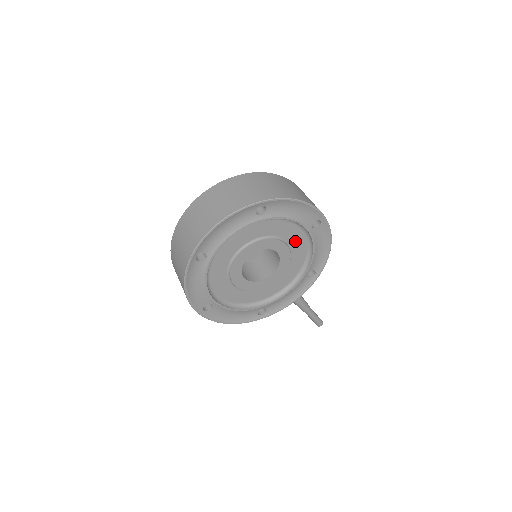
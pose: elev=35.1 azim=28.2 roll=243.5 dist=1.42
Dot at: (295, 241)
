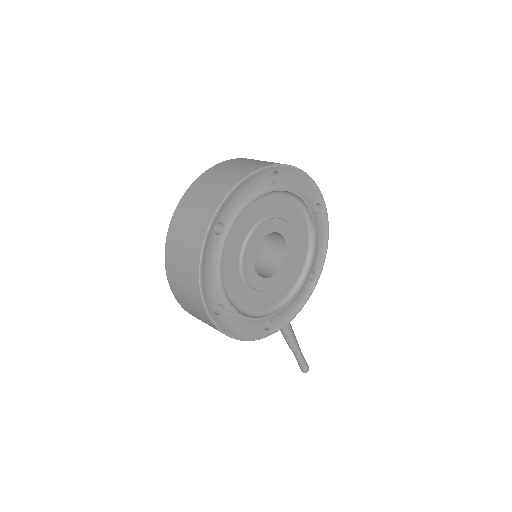
Dot at: (299, 229)
